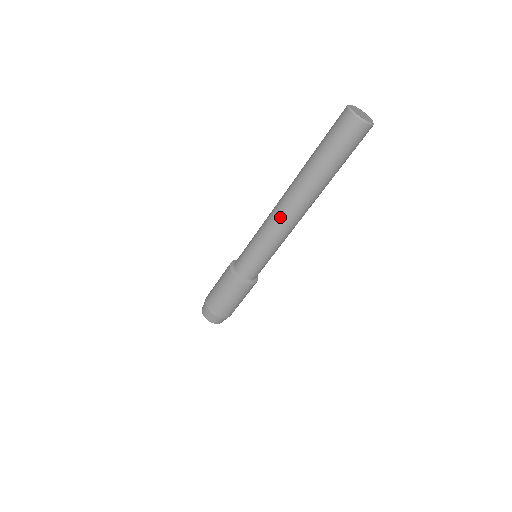
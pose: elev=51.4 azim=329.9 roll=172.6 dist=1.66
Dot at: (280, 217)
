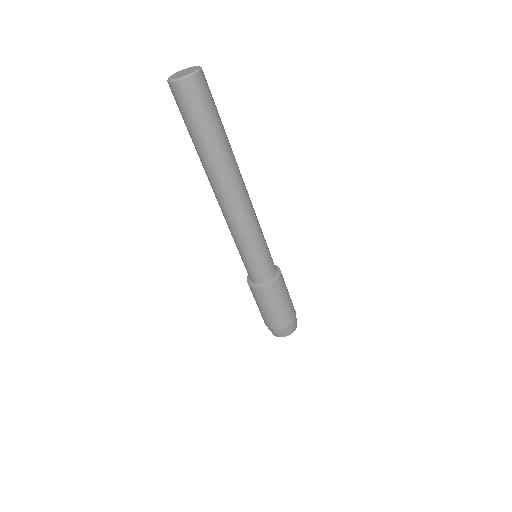
Dot at: (239, 210)
